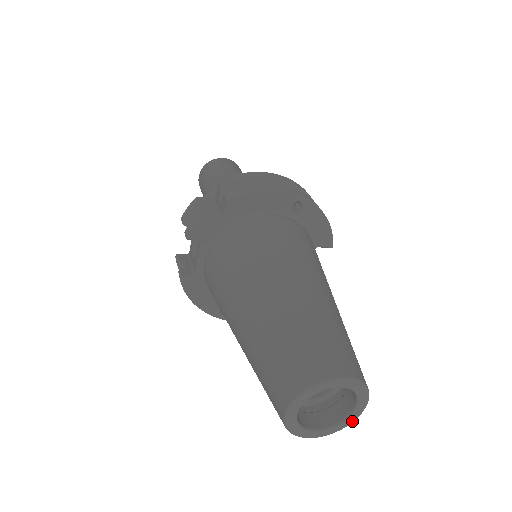
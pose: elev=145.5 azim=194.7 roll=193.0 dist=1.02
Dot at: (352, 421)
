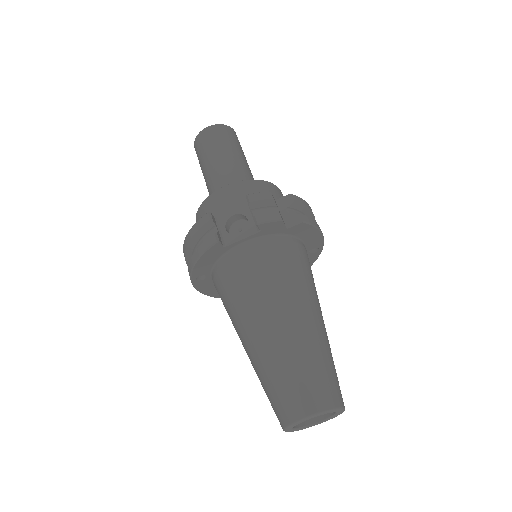
Dot at: occluded
